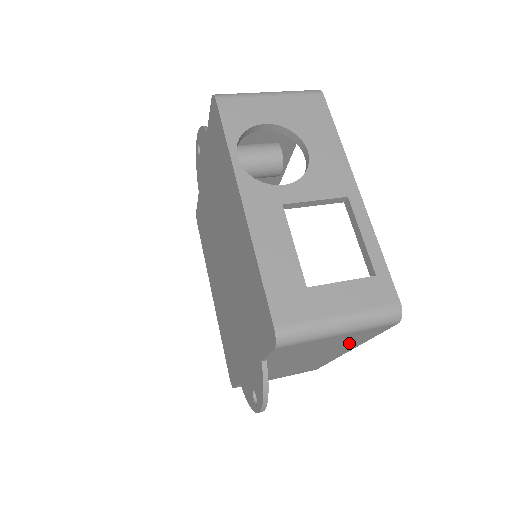
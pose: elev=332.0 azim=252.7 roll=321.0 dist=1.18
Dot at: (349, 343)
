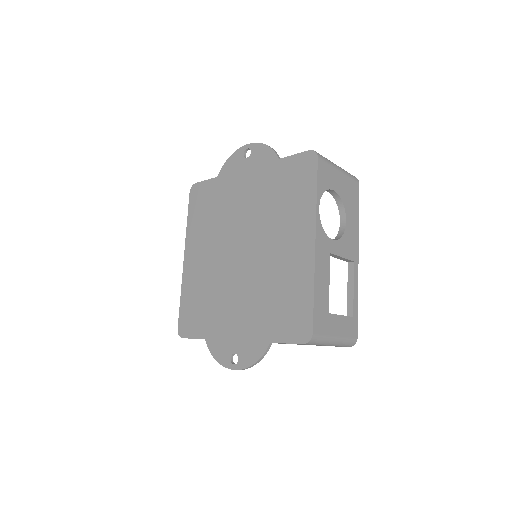
Dot at: occluded
